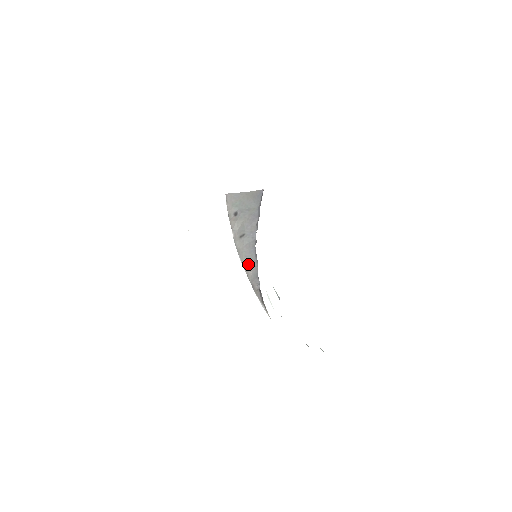
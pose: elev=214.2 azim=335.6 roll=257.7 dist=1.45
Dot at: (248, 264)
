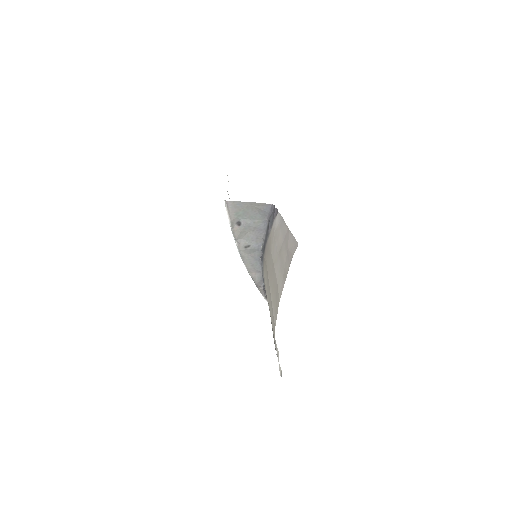
Dot at: (253, 269)
